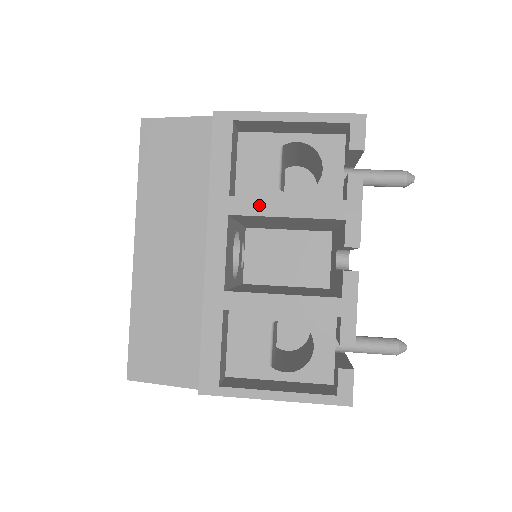
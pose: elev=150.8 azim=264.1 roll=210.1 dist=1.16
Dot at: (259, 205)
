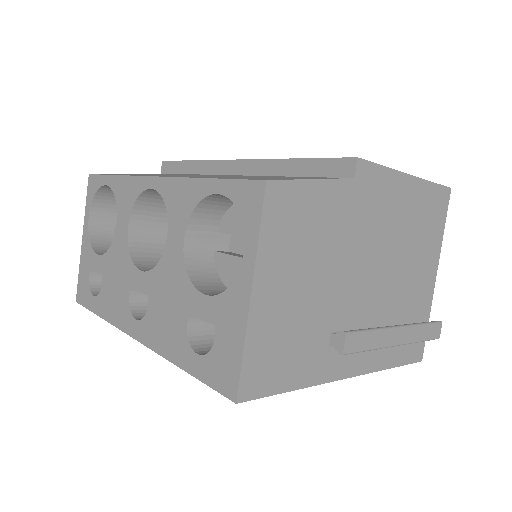
Dot at: occluded
